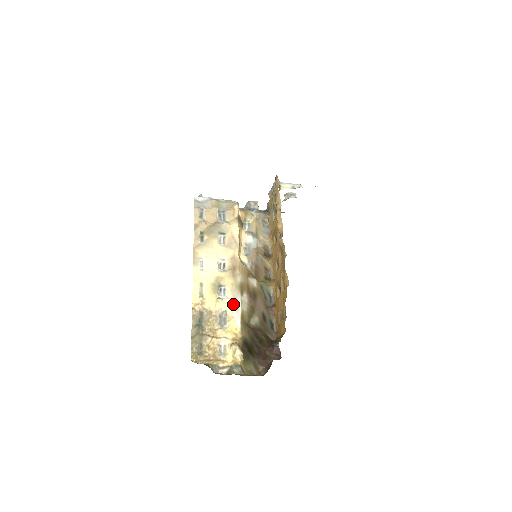
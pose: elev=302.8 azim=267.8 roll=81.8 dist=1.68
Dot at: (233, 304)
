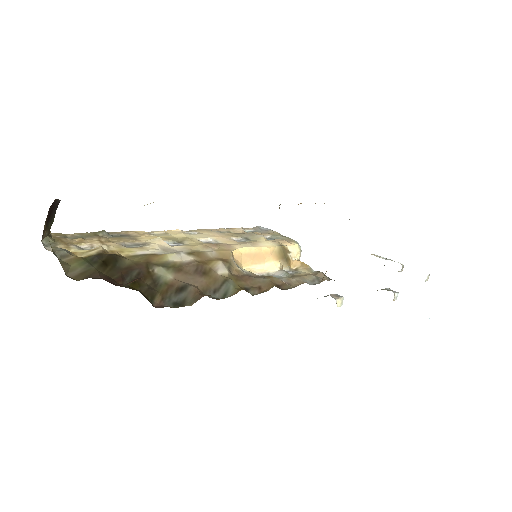
Dot at: (166, 248)
